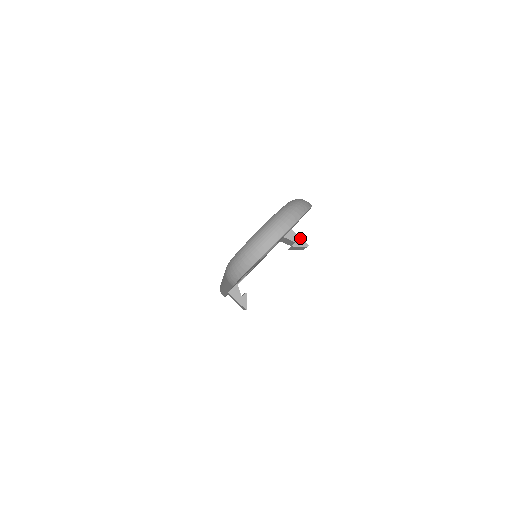
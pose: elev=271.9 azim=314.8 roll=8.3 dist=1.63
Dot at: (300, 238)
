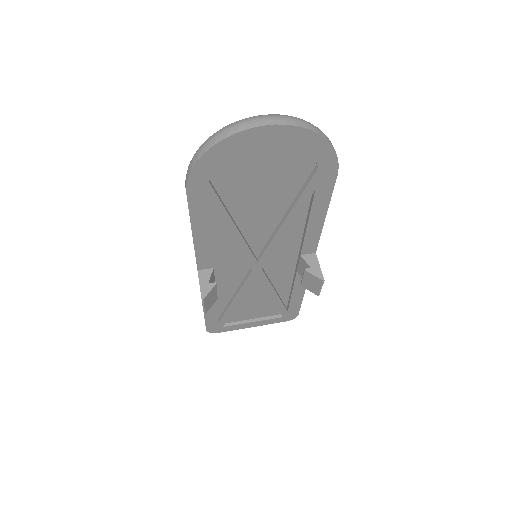
Dot at: (319, 267)
